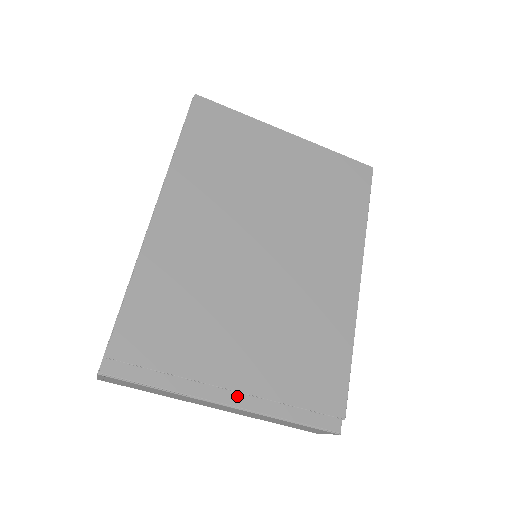
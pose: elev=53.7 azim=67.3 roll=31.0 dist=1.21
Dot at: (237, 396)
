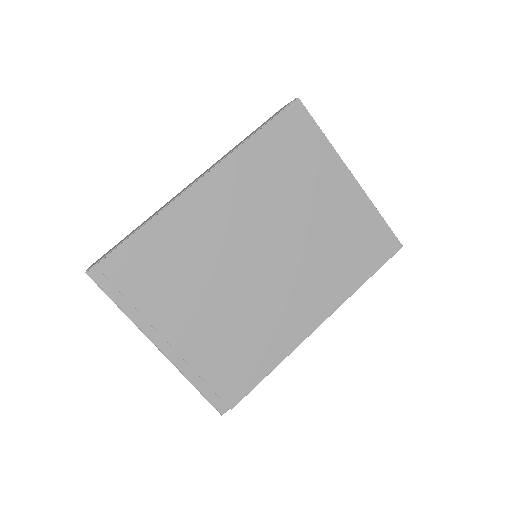
Dot at: (169, 346)
